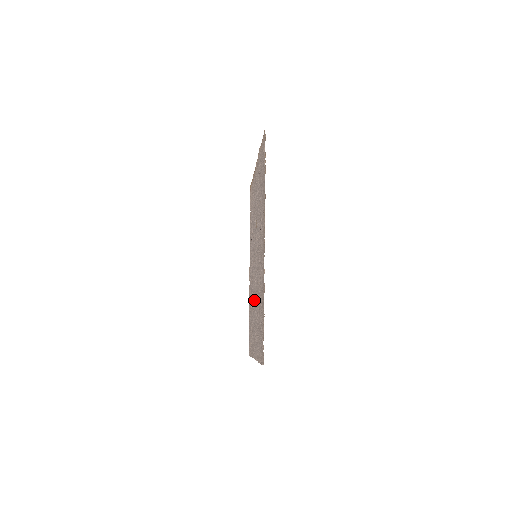
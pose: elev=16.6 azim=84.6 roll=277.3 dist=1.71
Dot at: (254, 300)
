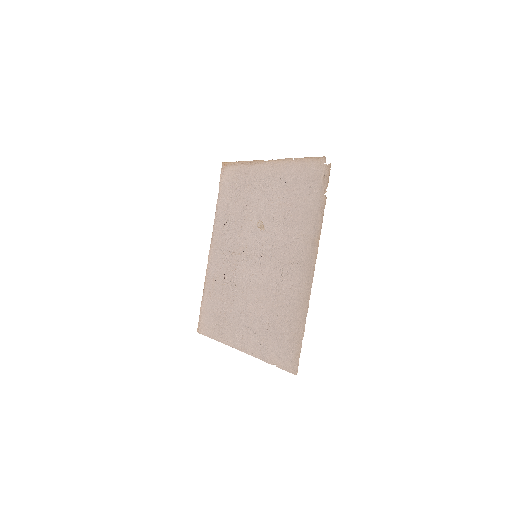
Dot at: (241, 294)
